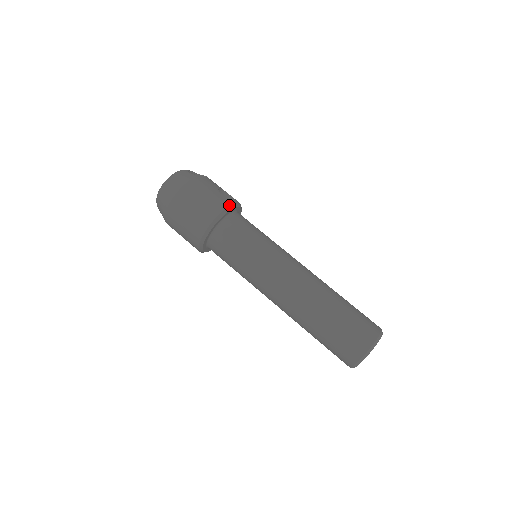
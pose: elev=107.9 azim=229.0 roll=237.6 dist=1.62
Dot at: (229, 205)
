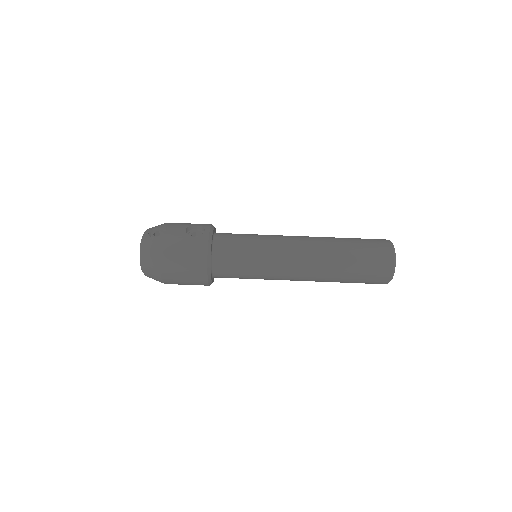
Dot at: (207, 243)
